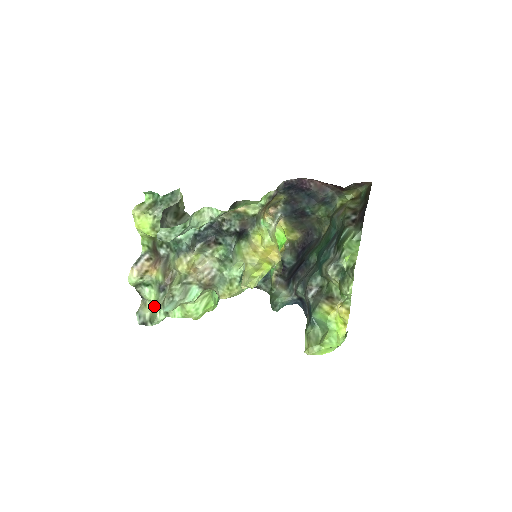
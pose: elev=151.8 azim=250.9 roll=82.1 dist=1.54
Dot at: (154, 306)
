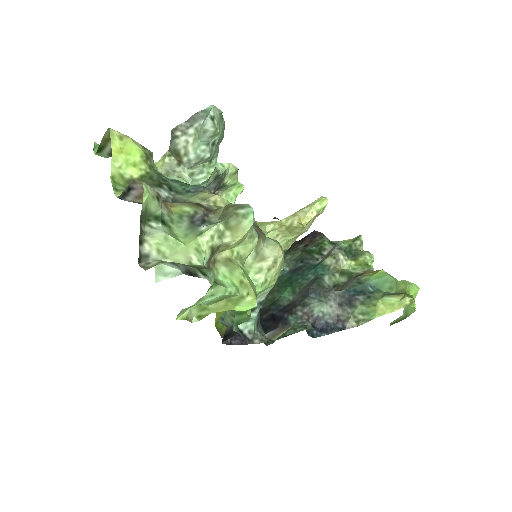
Dot at: (189, 254)
